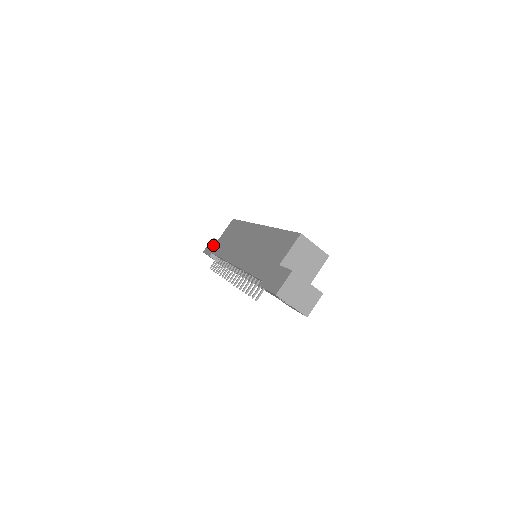
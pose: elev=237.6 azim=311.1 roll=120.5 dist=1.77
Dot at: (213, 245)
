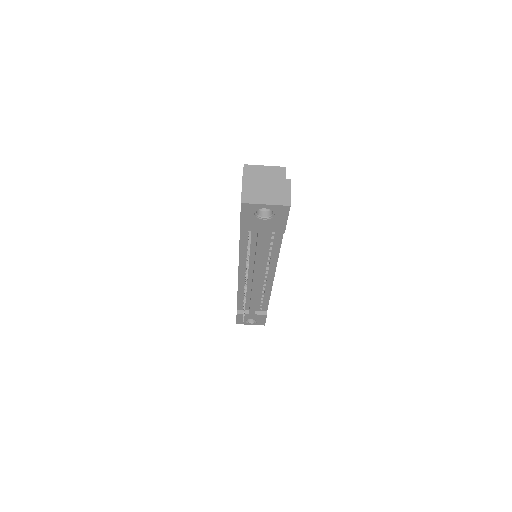
Dot at: occluded
